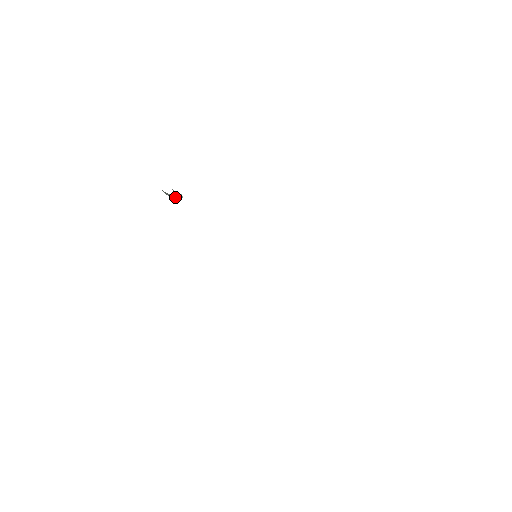
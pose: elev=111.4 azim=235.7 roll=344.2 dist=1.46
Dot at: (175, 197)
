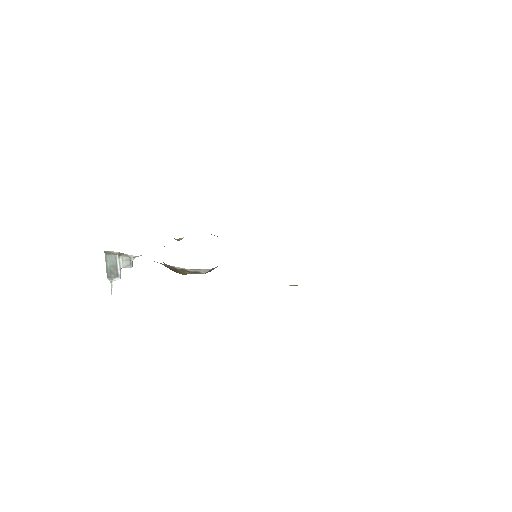
Dot at: (120, 274)
